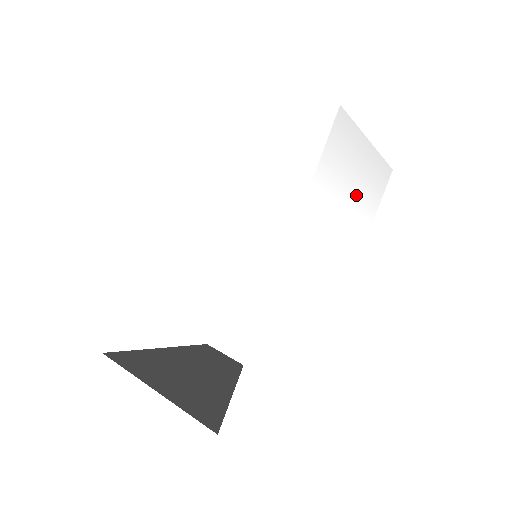
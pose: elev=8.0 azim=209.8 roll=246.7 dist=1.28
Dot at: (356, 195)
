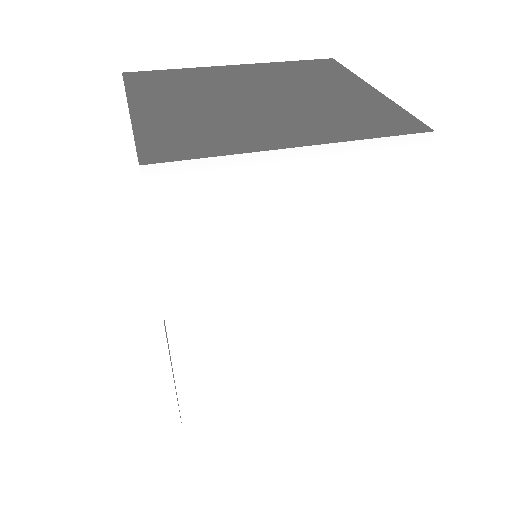
Dot at: (310, 216)
